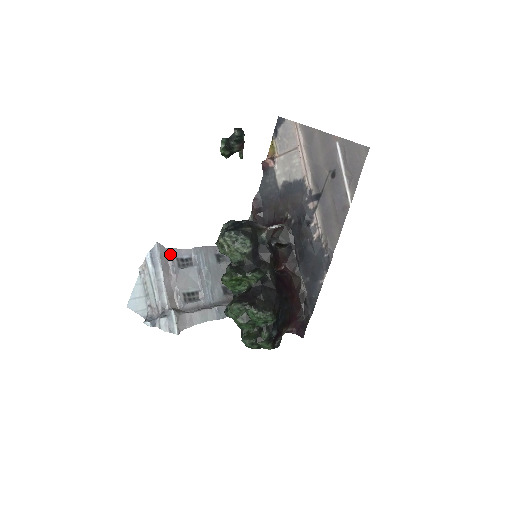
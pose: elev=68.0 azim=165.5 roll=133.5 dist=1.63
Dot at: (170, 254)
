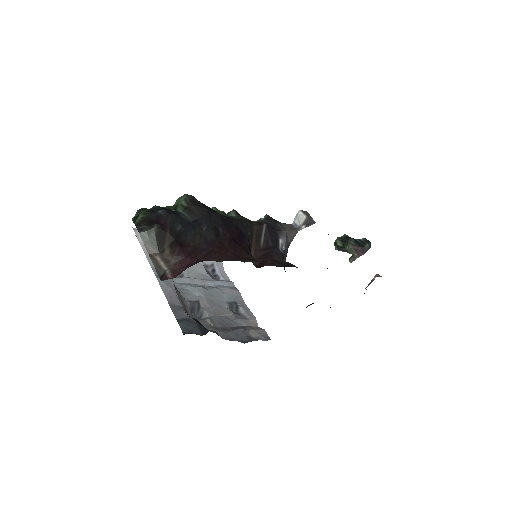
Dot at: occluded
